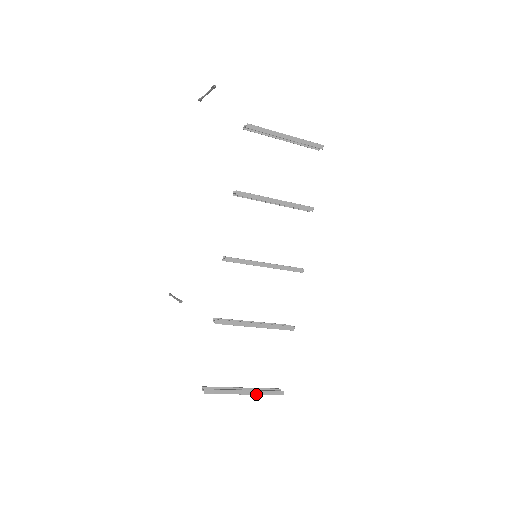
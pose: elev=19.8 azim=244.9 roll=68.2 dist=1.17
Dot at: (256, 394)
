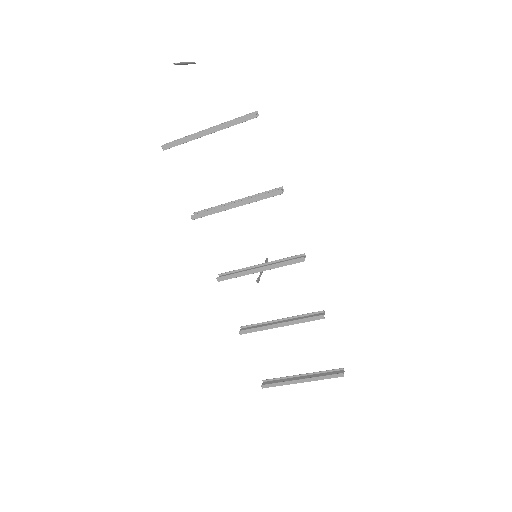
Dot at: (313, 380)
